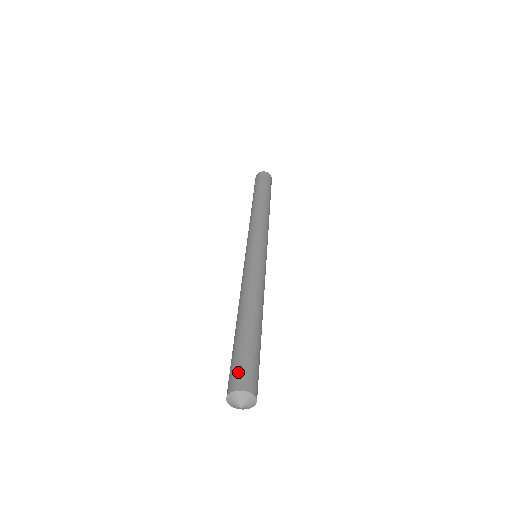
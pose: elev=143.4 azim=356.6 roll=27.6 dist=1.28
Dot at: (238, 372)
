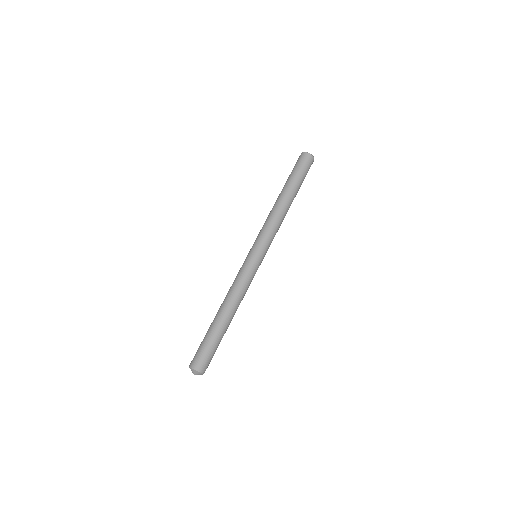
Dot at: (200, 358)
